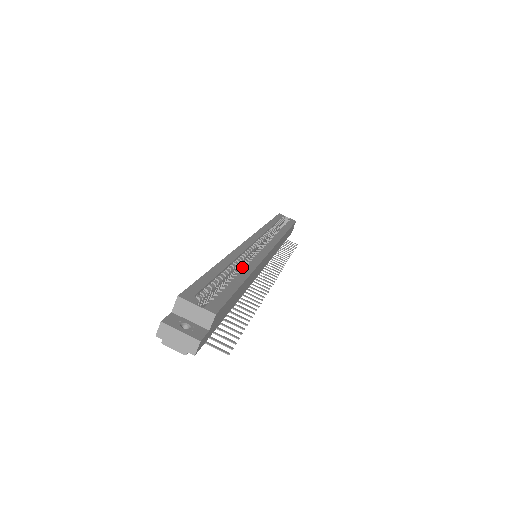
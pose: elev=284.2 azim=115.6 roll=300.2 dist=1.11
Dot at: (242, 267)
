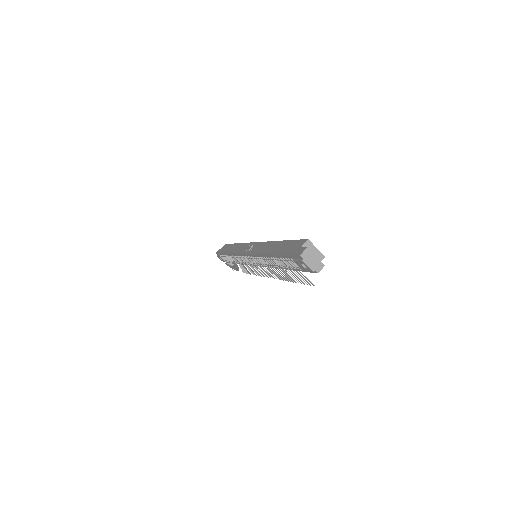
Dot at: occluded
